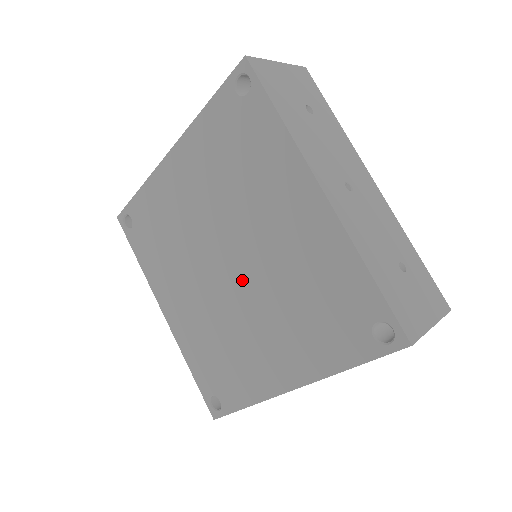
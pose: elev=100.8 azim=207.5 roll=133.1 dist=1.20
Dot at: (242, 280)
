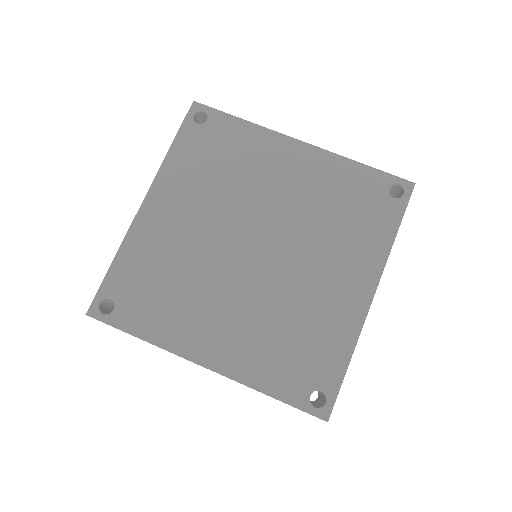
Dot at: (276, 247)
